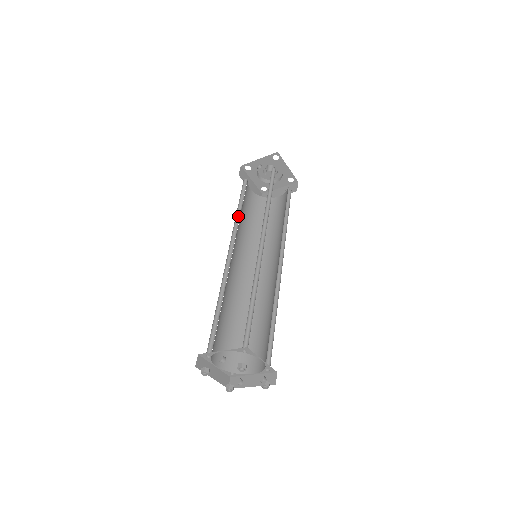
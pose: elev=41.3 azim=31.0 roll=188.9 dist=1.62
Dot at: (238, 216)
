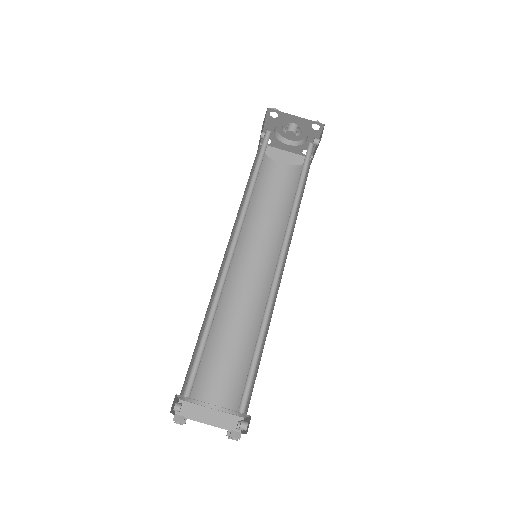
Dot at: (248, 210)
